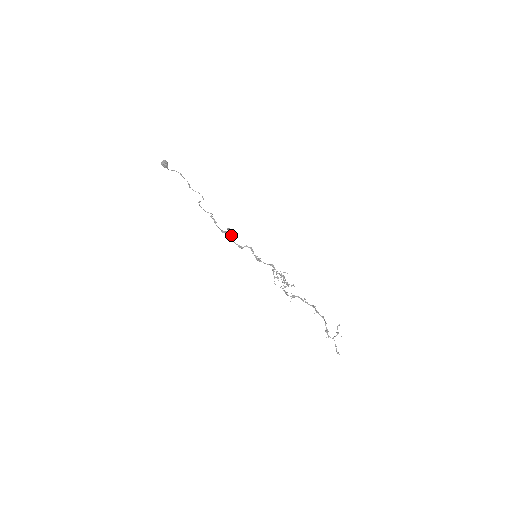
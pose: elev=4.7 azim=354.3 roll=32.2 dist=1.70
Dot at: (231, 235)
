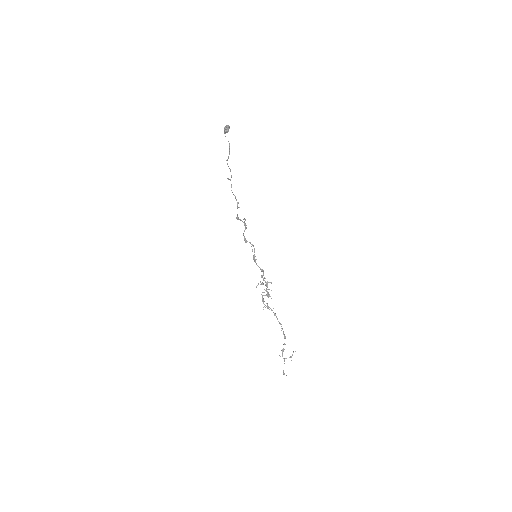
Dot at: occluded
